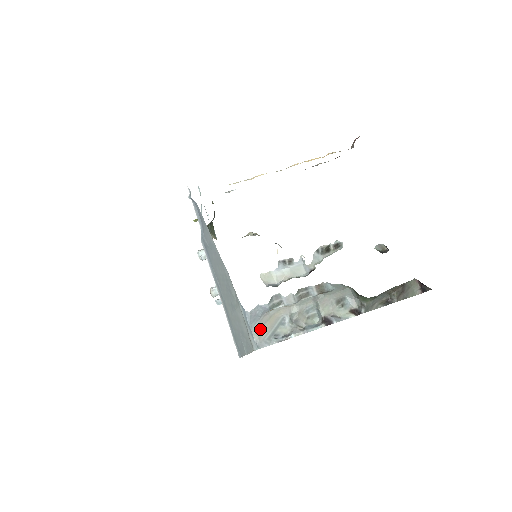
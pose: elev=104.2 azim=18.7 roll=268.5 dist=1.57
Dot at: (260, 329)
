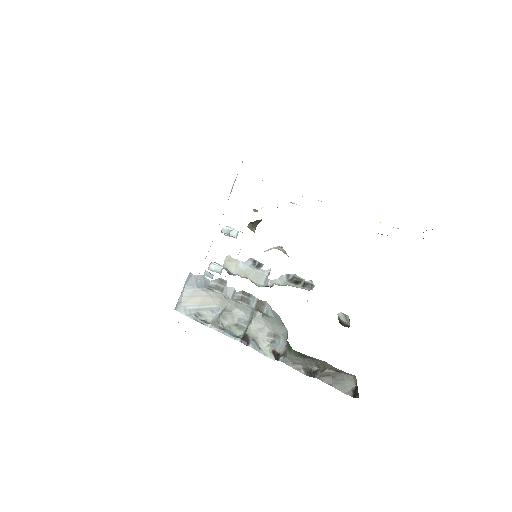
Dot at: (190, 296)
